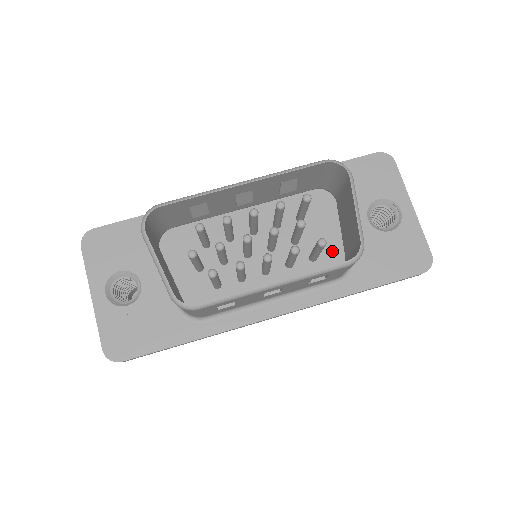
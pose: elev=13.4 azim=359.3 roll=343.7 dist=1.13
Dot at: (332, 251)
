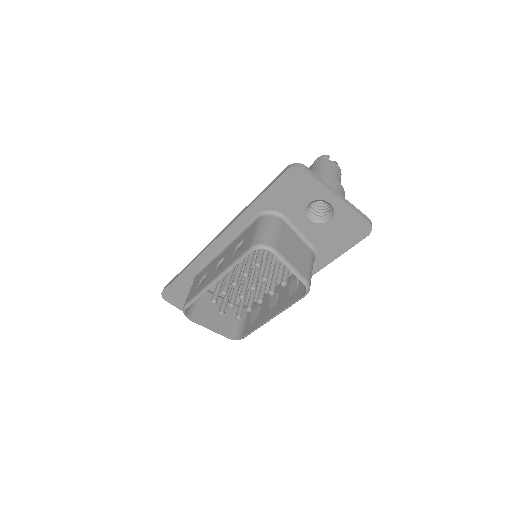
Dot at: occluded
